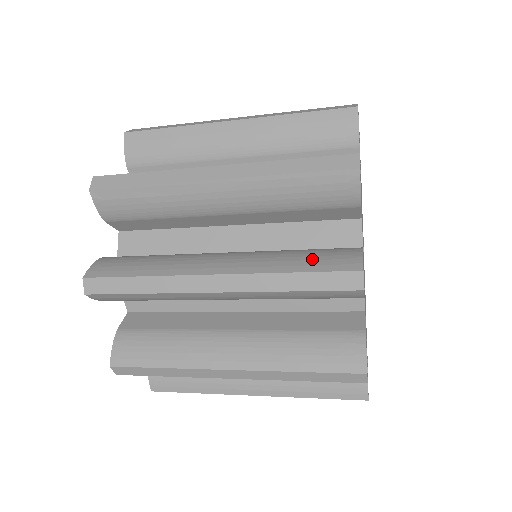
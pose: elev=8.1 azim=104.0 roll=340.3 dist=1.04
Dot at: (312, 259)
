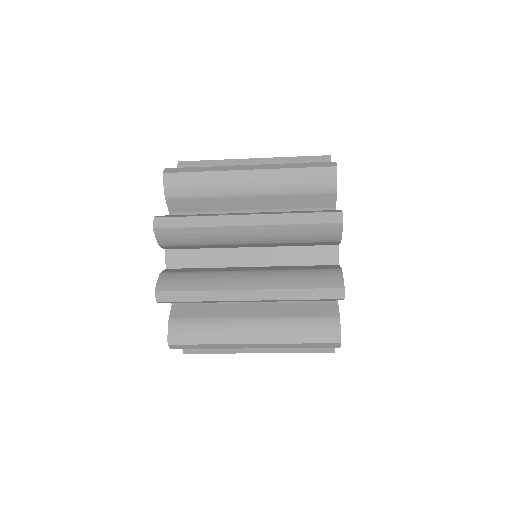
Dot at: (312, 279)
